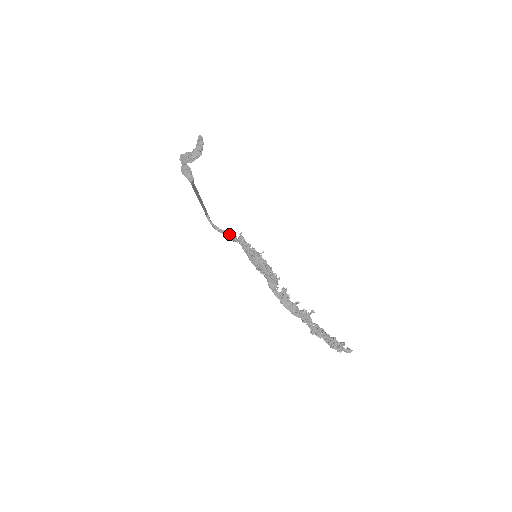
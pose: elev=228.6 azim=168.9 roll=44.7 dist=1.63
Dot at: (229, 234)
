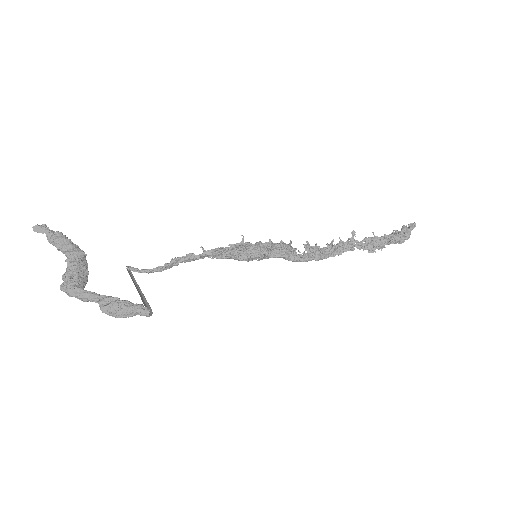
Dot at: (181, 260)
